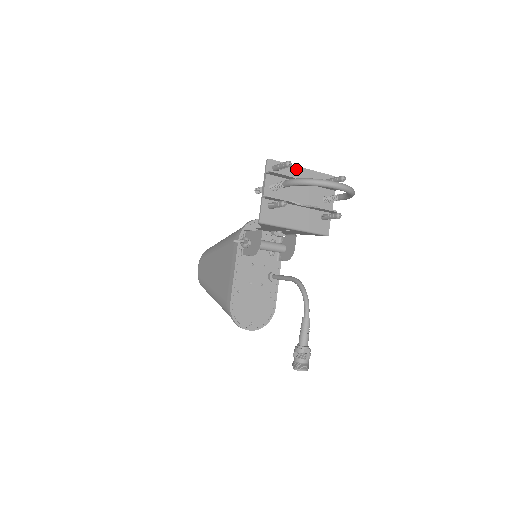
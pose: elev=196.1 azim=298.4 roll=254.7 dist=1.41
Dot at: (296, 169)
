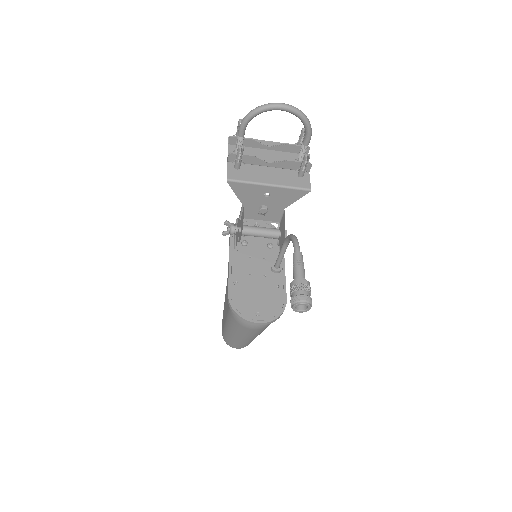
Dot at: occluded
